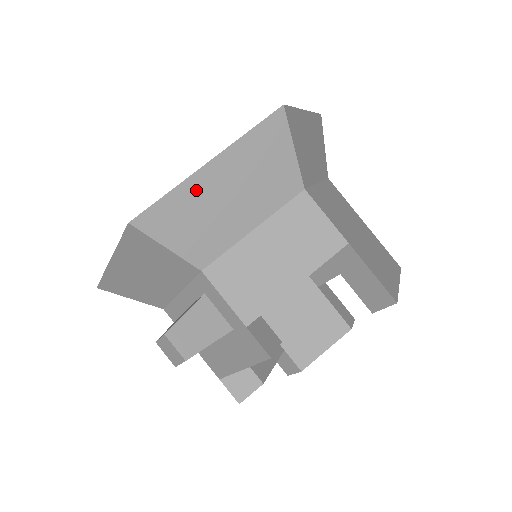
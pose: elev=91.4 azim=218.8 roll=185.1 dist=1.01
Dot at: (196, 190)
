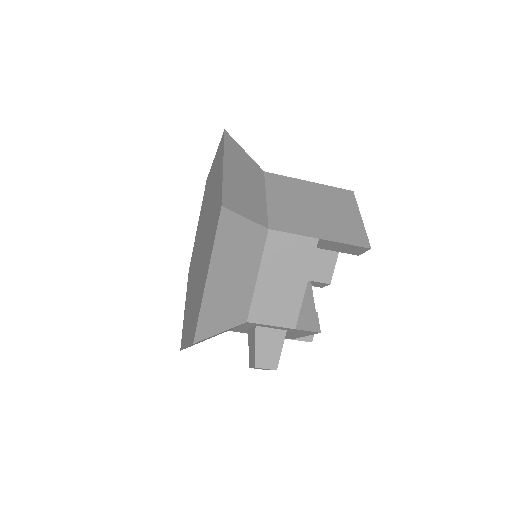
Dot at: (212, 295)
